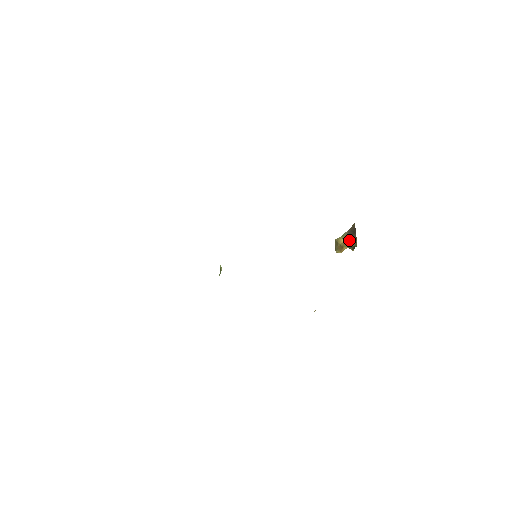
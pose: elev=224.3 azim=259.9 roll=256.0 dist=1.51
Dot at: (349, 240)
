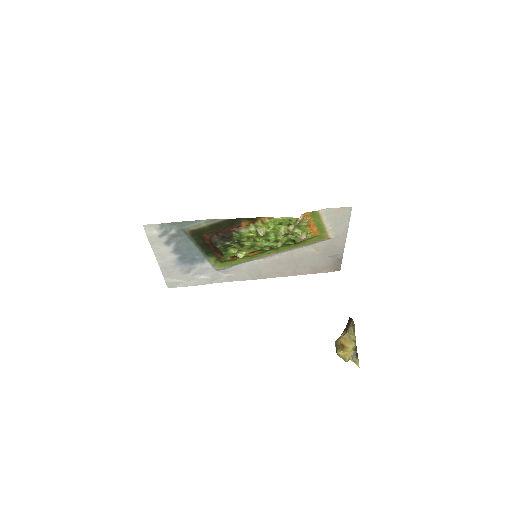
Dot at: (347, 329)
